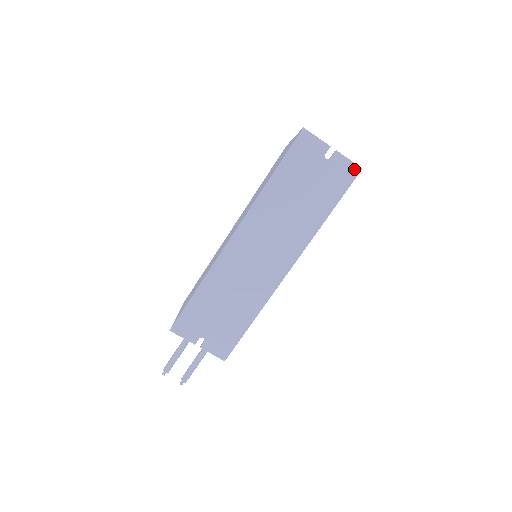
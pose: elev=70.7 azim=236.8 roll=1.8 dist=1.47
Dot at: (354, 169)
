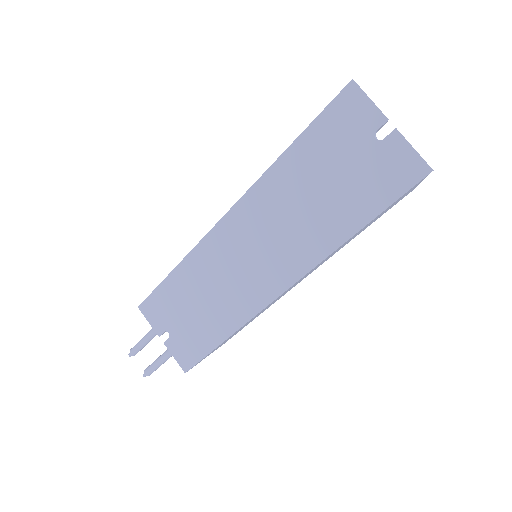
Dot at: (418, 167)
